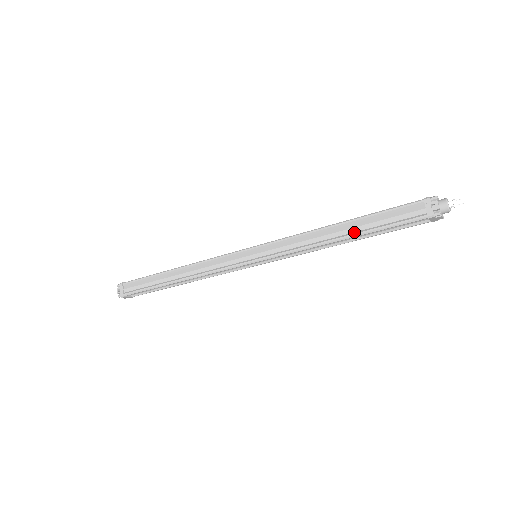
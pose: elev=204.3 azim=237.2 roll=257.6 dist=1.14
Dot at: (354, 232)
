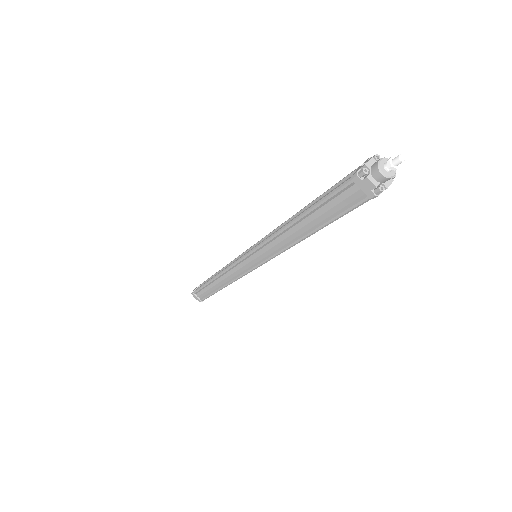
Dot at: (304, 213)
